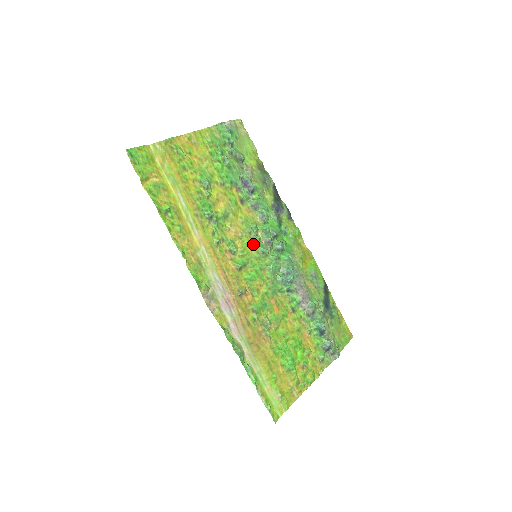
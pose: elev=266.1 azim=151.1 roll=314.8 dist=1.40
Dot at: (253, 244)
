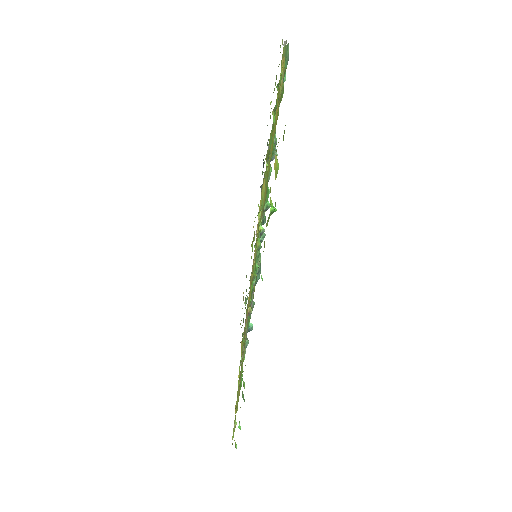
Dot at: occluded
